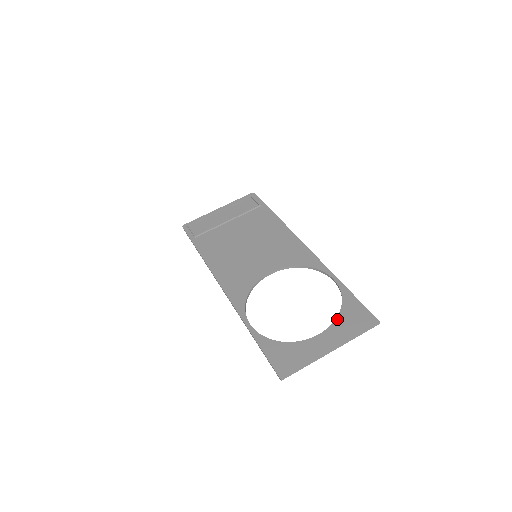
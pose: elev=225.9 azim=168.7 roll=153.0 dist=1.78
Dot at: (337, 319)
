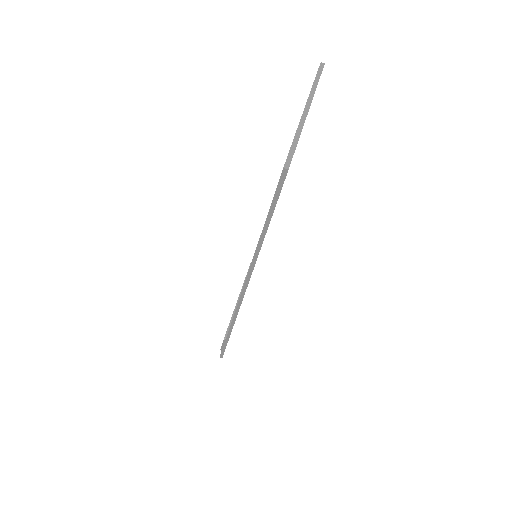
Dot at: occluded
